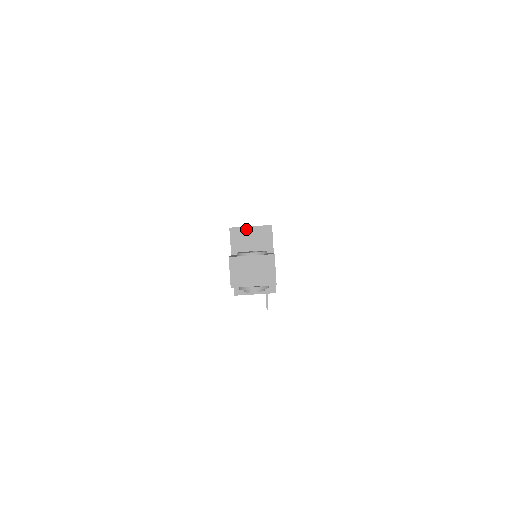
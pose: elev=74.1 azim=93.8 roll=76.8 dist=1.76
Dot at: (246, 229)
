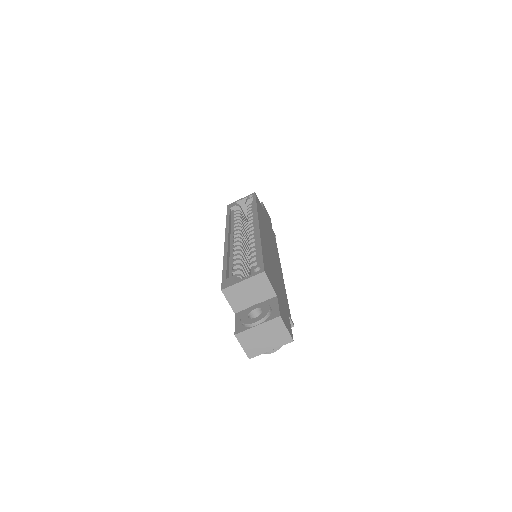
Dot at: (239, 285)
